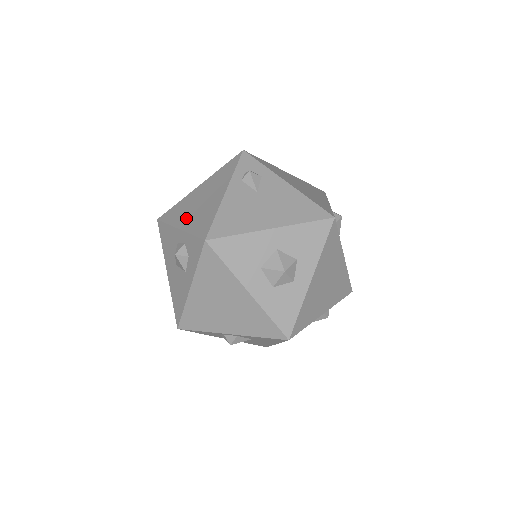
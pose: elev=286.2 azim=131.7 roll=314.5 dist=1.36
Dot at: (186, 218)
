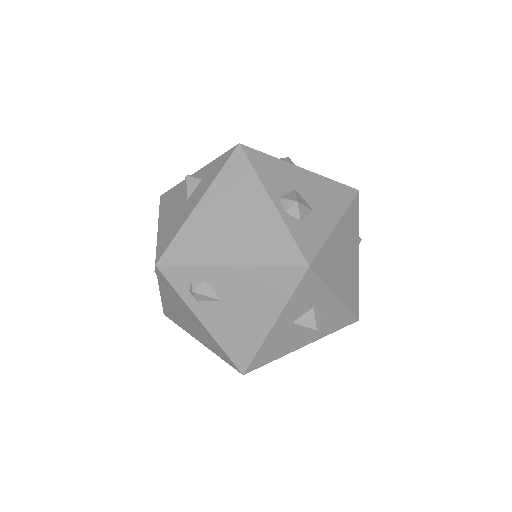
Dot at: (194, 334)
